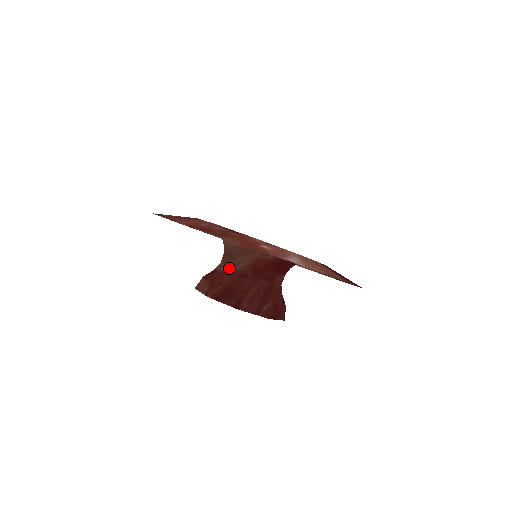
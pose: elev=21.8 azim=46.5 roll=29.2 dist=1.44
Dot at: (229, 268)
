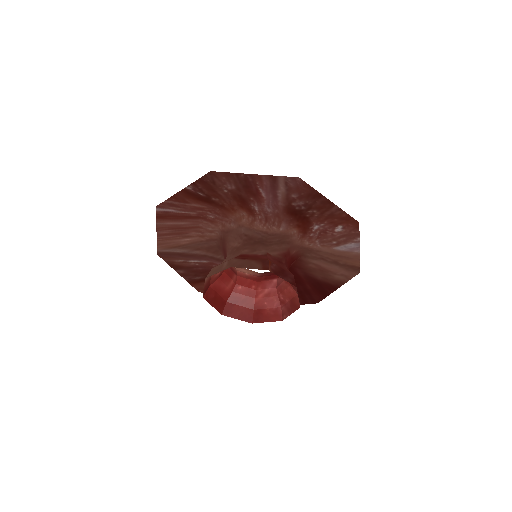
Dot at: (267, 252)
